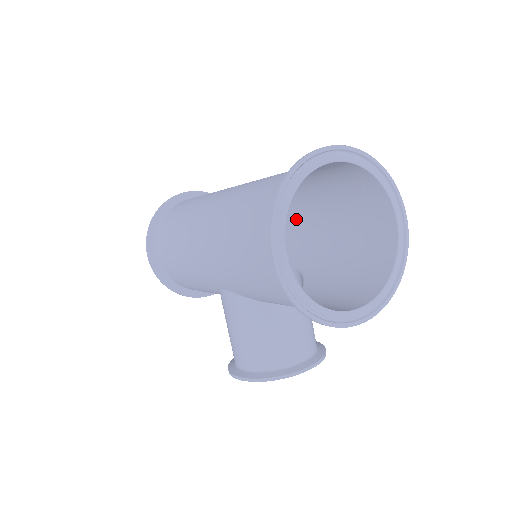
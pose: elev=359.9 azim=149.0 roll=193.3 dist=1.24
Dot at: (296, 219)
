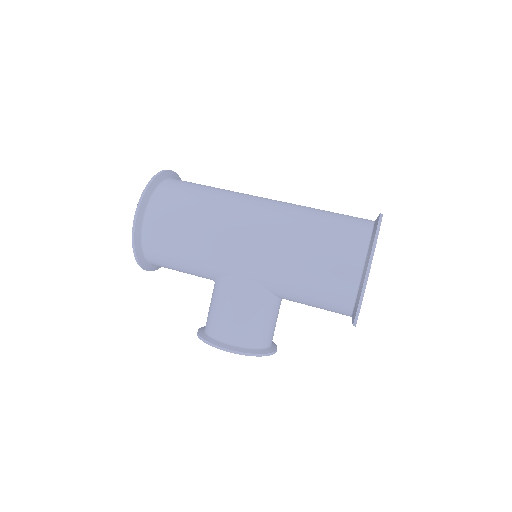
Dot at: occluded
